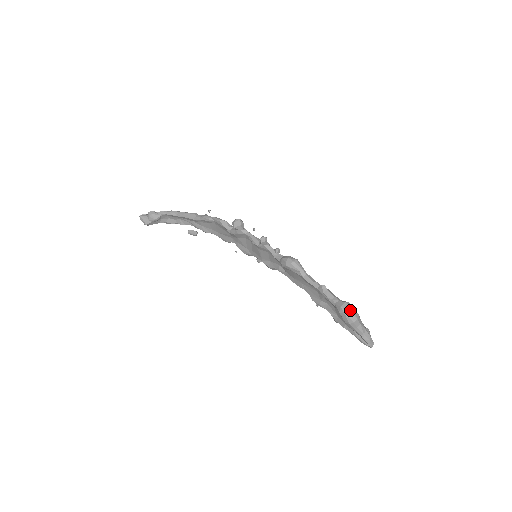
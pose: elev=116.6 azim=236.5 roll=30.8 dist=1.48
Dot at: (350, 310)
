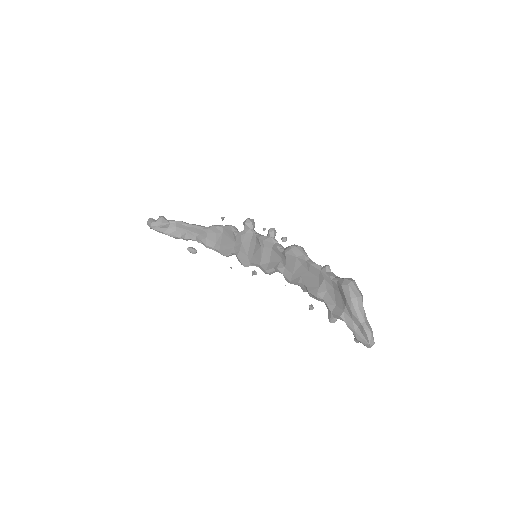
Dot at: (355, 284)
